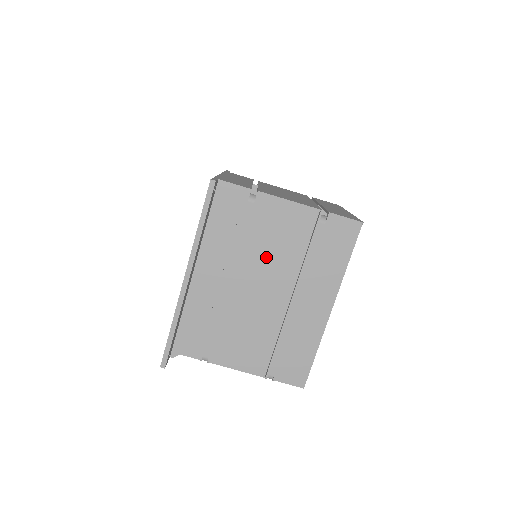
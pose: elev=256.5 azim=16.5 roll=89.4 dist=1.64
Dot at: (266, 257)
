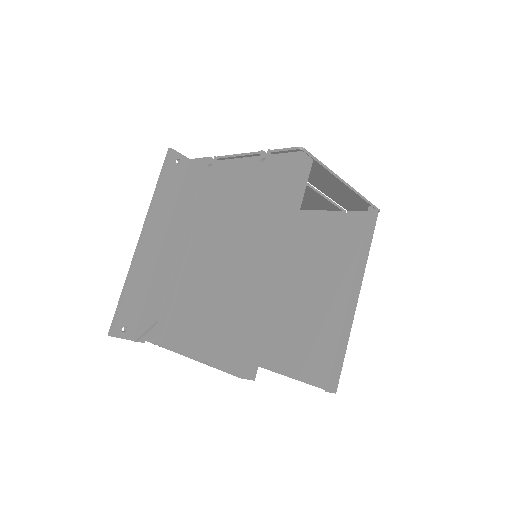
Dot at: (218, 217)
